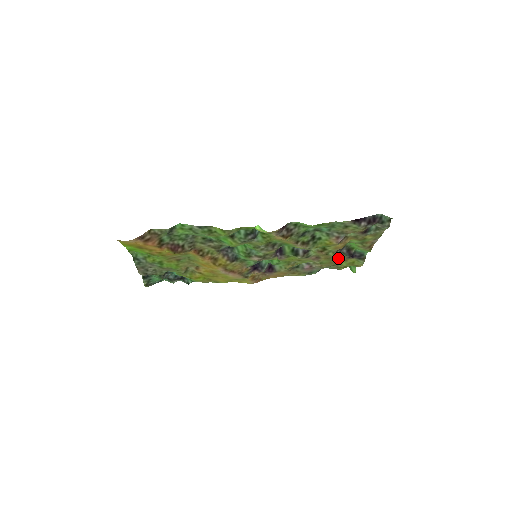
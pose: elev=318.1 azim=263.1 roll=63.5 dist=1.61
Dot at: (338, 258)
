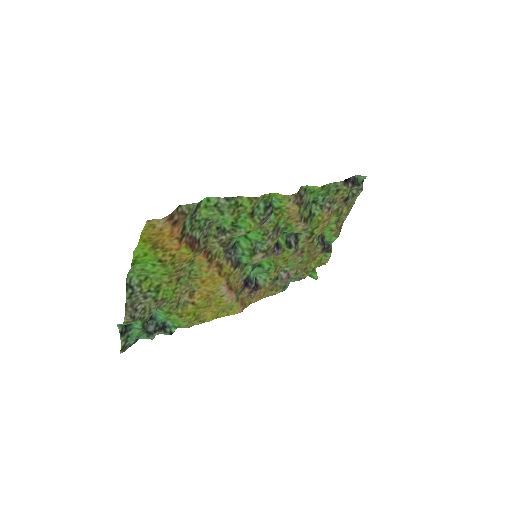
Dot at: (314, 252)
